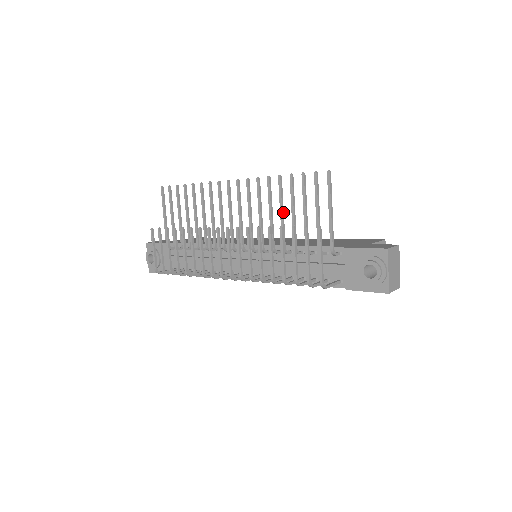
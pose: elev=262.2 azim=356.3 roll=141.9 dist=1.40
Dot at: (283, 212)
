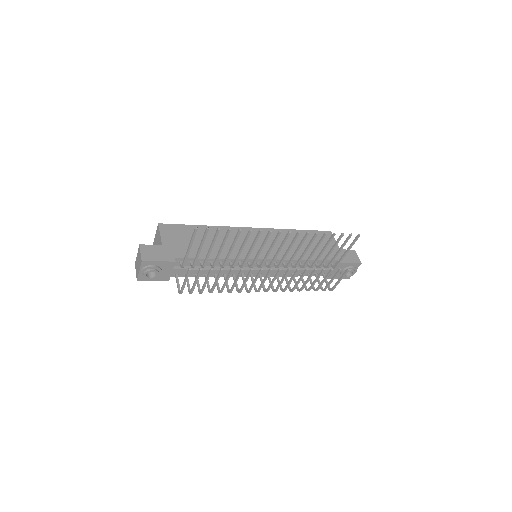
Dot at: (315, 250)
